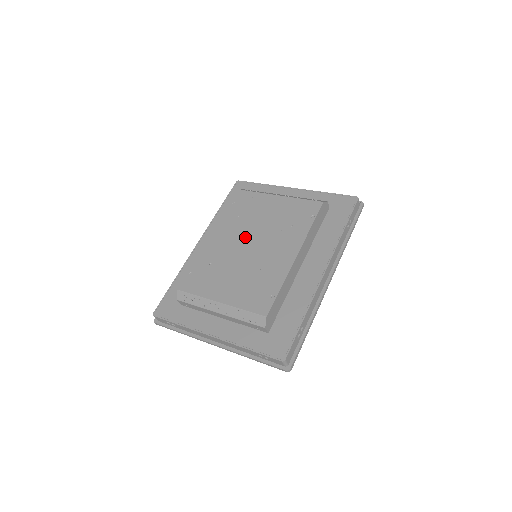
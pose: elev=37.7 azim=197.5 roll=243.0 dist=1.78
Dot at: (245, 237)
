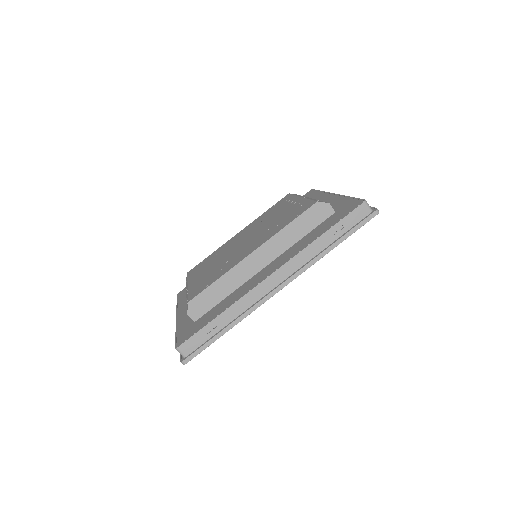
Dot at: (249, 234)
